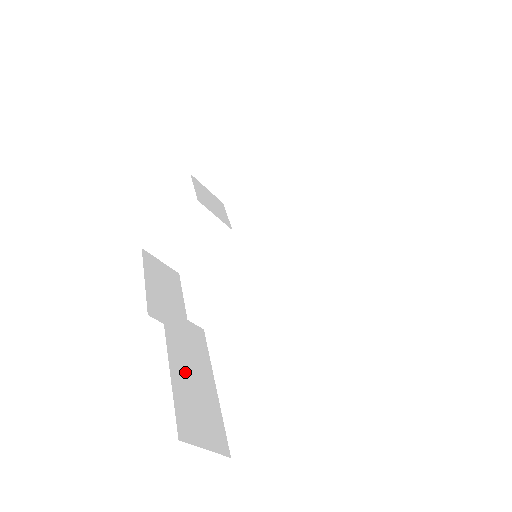
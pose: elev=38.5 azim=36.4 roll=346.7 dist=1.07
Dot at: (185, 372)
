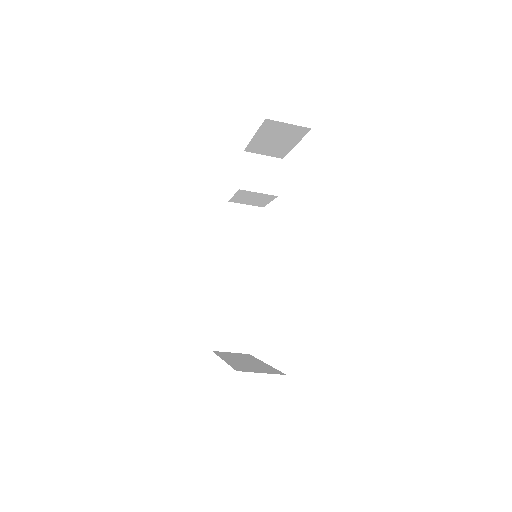
Dot at: (229, 308)
